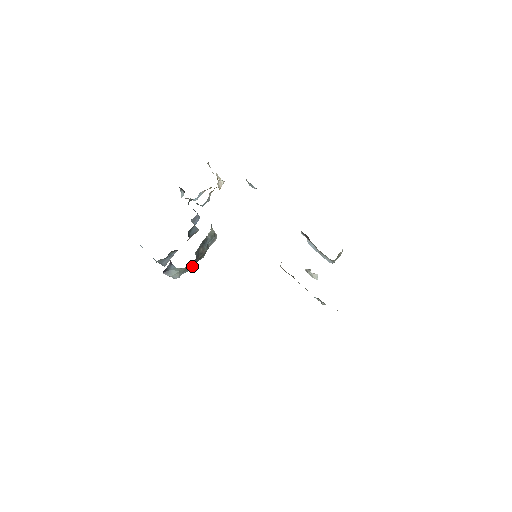
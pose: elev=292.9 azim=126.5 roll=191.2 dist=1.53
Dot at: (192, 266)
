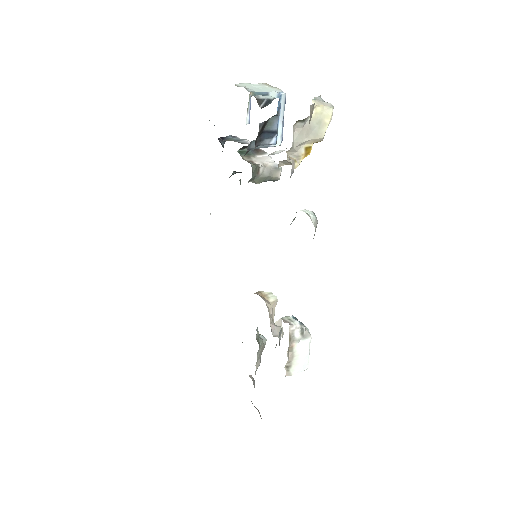
Dot at: occluded
